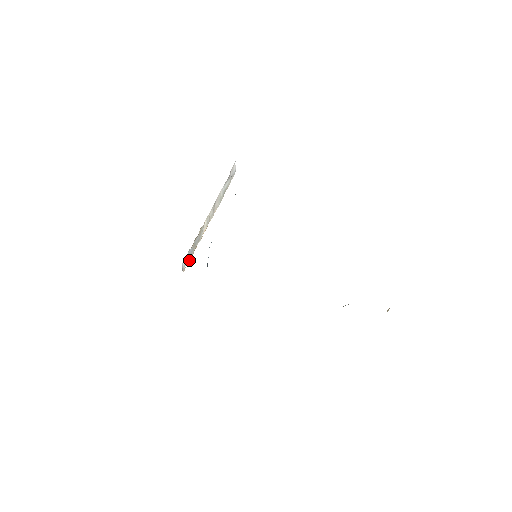
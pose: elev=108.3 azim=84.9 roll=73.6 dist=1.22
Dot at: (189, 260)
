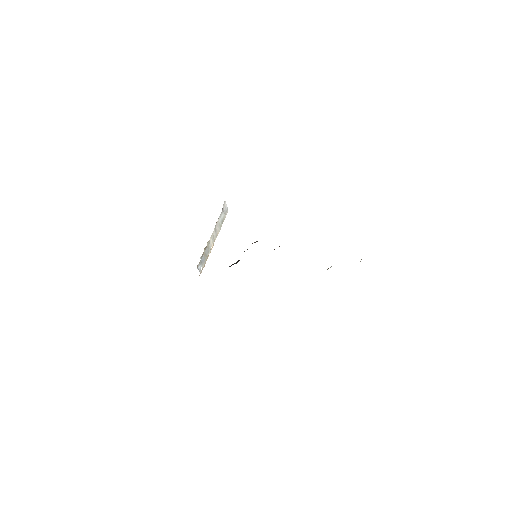
Dot at: (203, 265)
